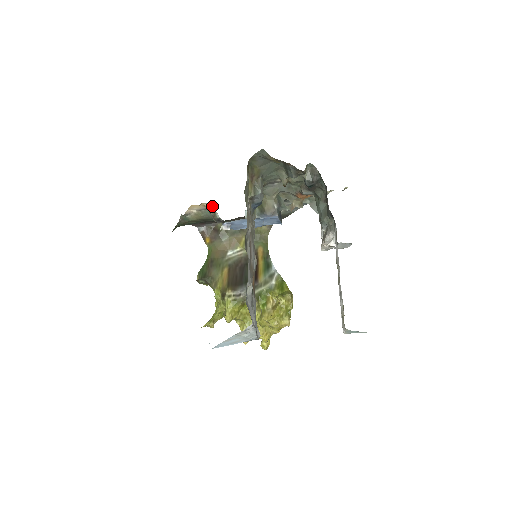
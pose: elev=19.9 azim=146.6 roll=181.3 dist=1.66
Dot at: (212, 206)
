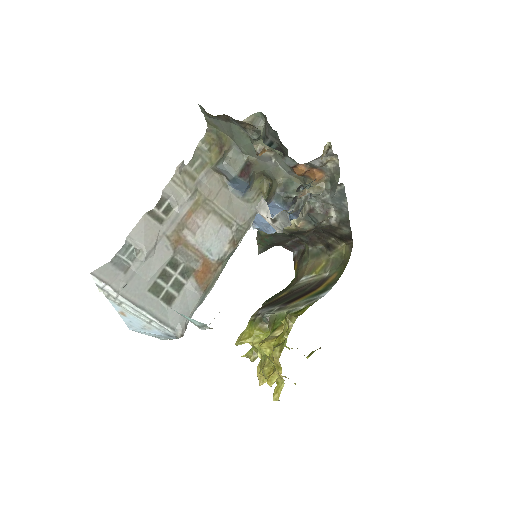
Dot at: occluded
